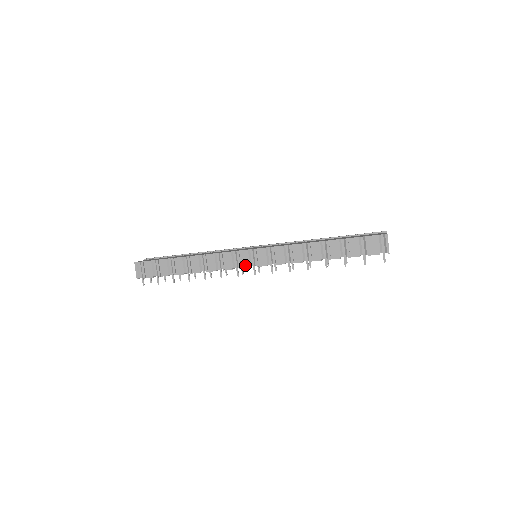
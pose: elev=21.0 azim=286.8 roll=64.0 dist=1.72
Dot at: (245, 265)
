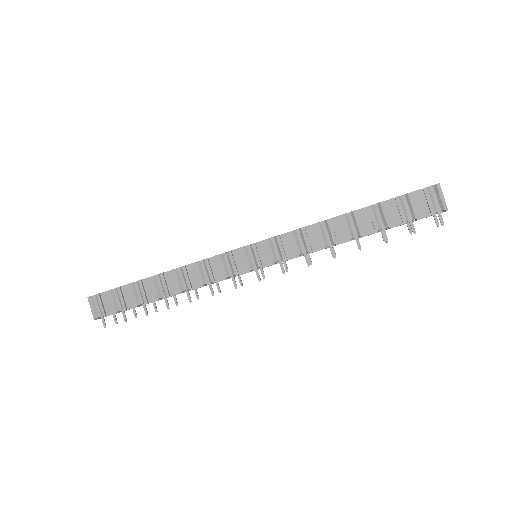
Dot at: (243, 269)
